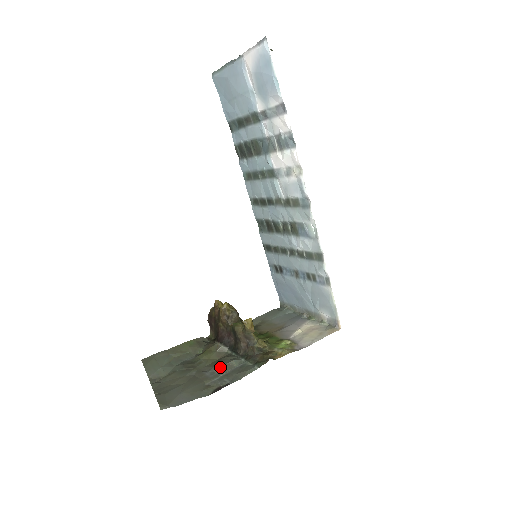
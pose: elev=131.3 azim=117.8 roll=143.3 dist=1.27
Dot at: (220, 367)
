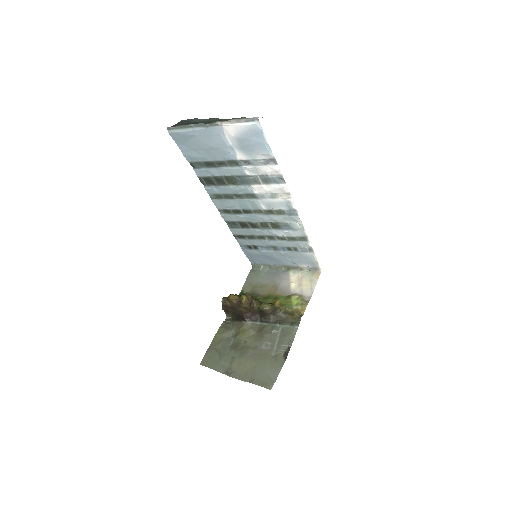
Dot at: (269, 339)
